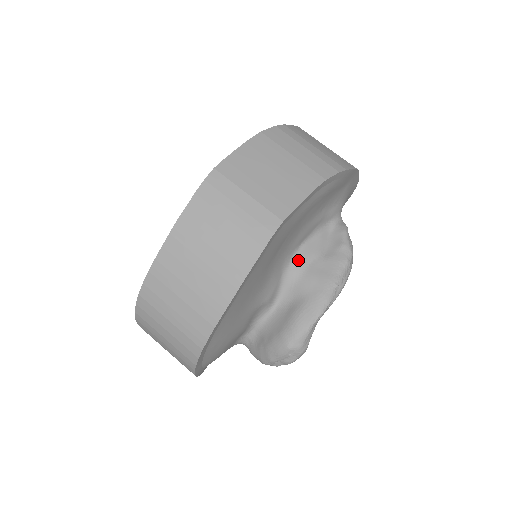
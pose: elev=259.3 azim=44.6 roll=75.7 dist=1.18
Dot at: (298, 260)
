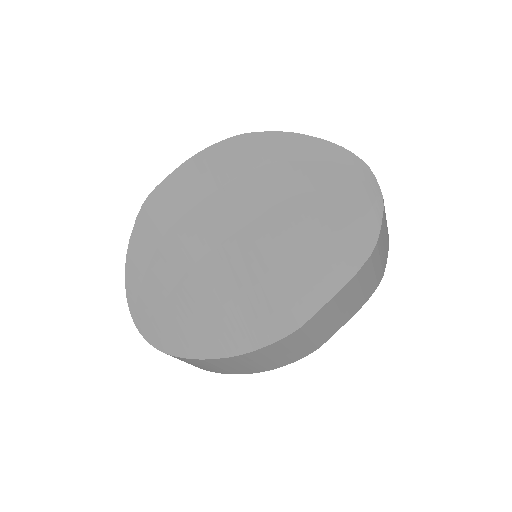
Dot at: occluded
